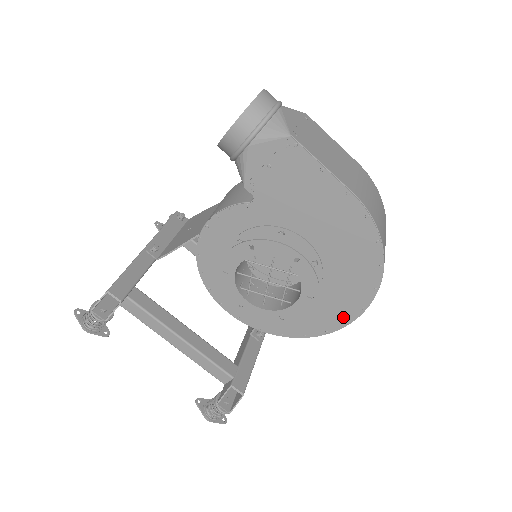
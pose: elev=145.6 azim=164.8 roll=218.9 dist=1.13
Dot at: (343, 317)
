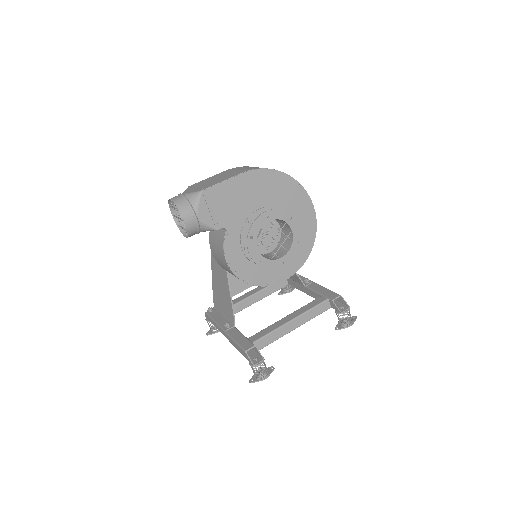
Dot at: (309, 210)
